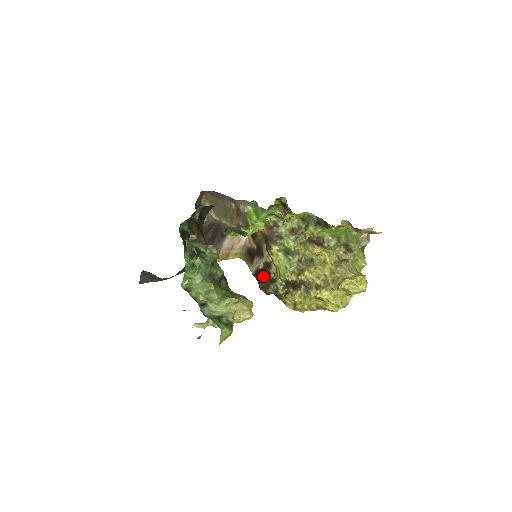
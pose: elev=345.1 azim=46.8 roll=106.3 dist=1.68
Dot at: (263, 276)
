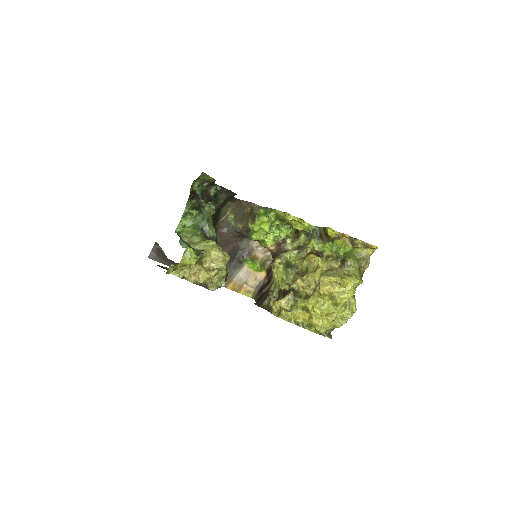
Dot at: (262, 296)
